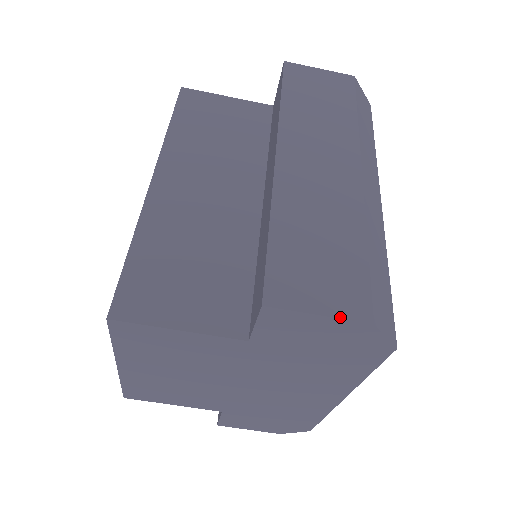
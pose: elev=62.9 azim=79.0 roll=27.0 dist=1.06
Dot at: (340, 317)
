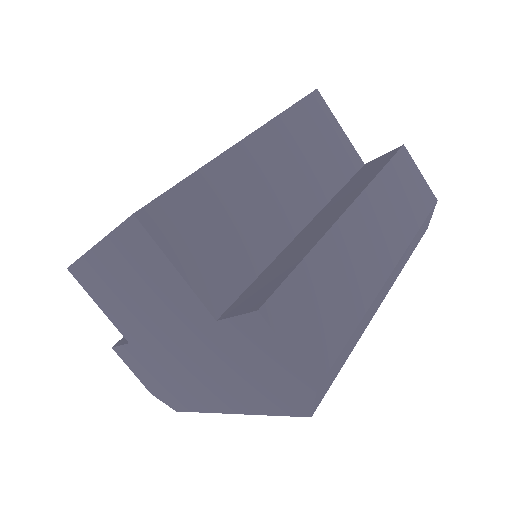
Dot at: (300, 365)
